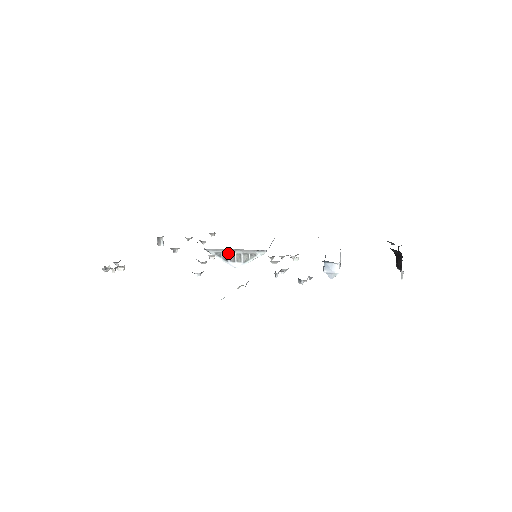
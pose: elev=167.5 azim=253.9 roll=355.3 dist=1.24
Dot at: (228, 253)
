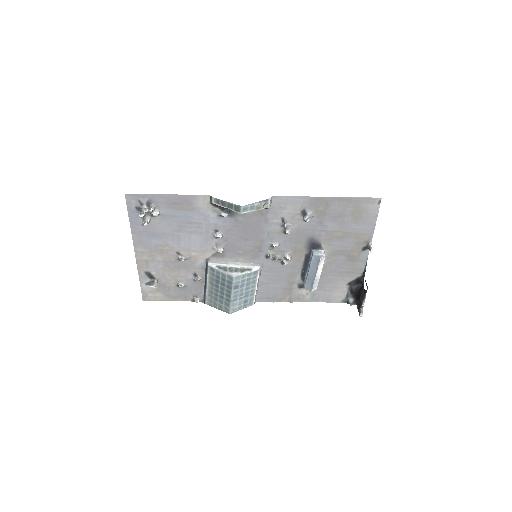
Dot at: (227, 267)
